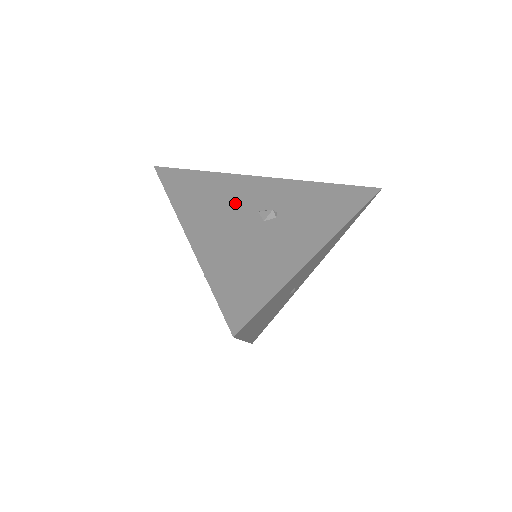
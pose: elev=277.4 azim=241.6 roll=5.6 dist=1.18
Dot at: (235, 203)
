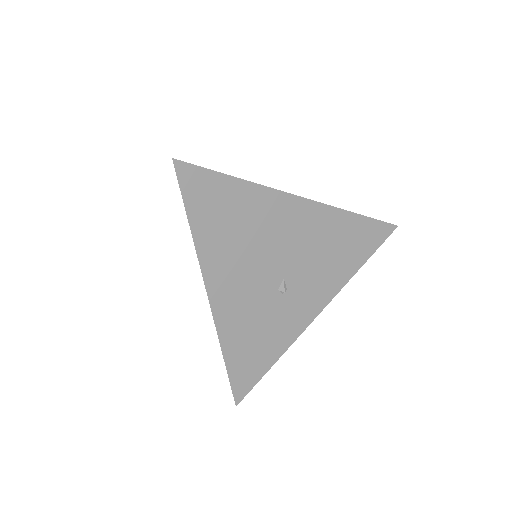
Dot at: occluded
